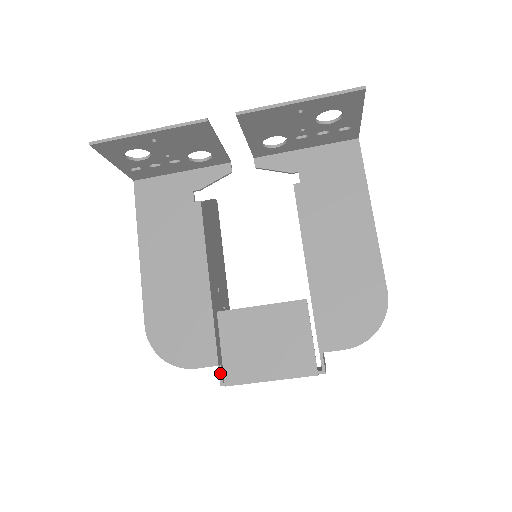
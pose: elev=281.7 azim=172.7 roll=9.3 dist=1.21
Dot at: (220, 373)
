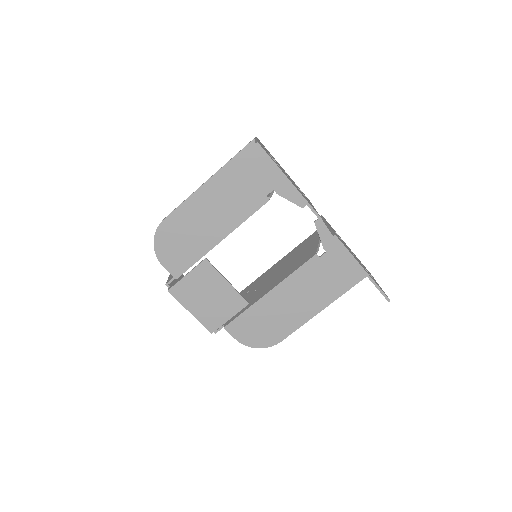
Dot at: (172, 280)
